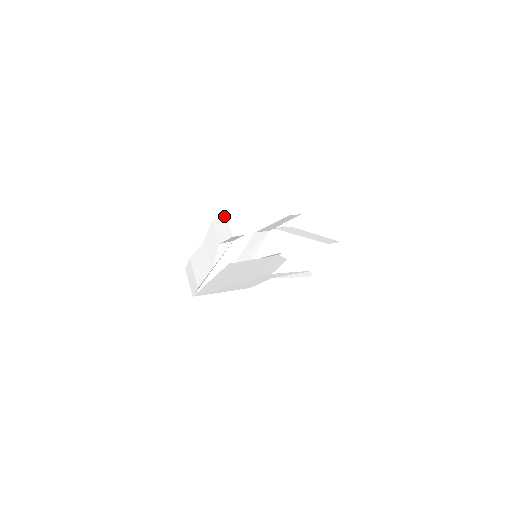
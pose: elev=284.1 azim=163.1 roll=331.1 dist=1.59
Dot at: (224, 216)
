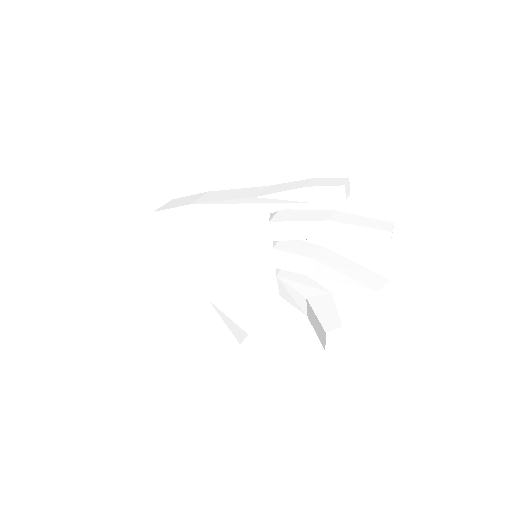
Dot at: (344, 178)
